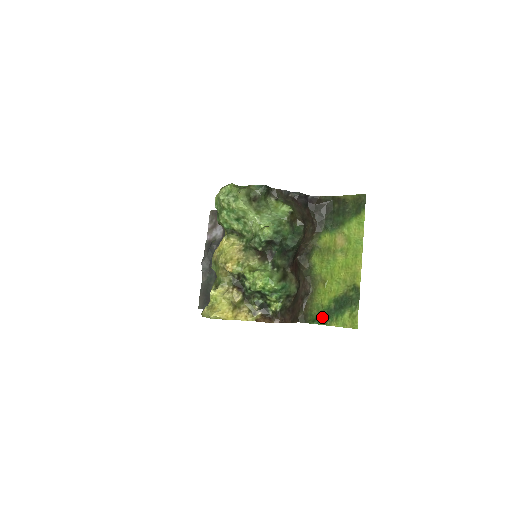
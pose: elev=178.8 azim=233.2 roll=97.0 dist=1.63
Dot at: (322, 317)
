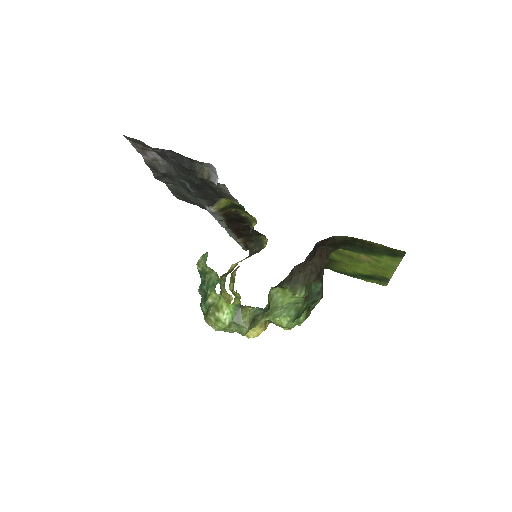
Dot at: occluded
